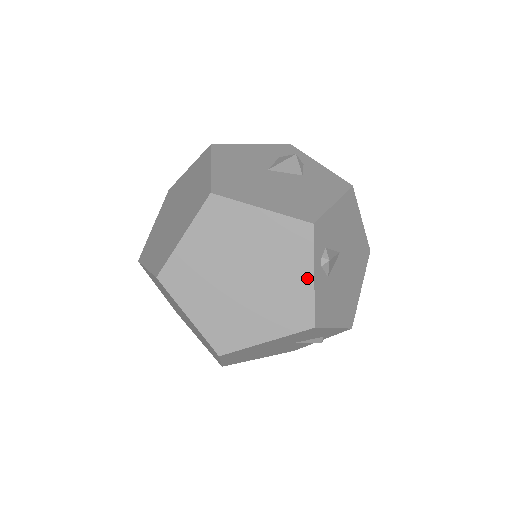
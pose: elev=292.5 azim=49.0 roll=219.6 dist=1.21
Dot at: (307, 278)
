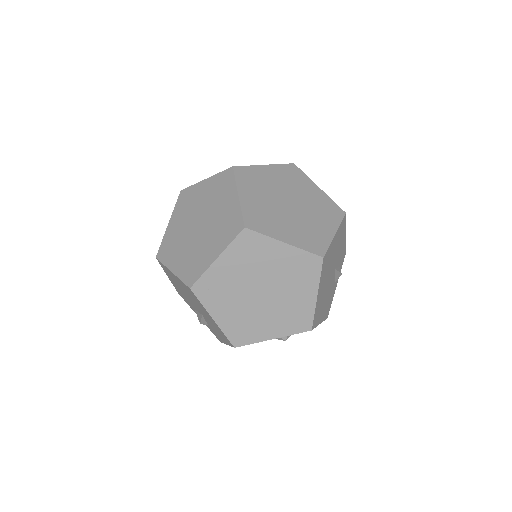
Dot at: (317, 190)
